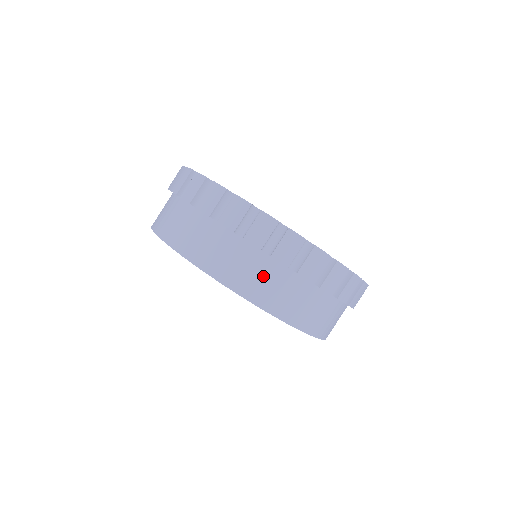
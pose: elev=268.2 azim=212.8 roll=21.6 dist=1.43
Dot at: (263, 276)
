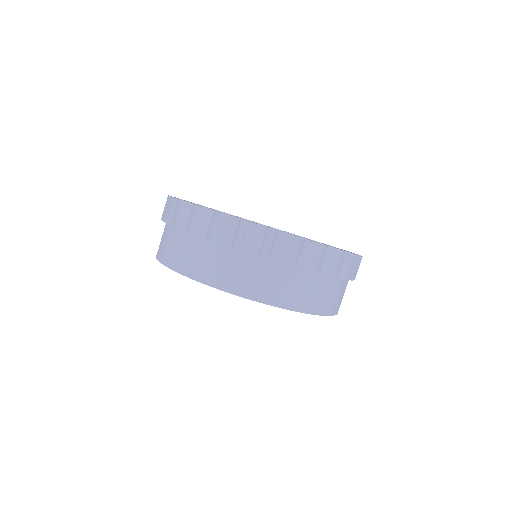
Dot at: (216, 261)
